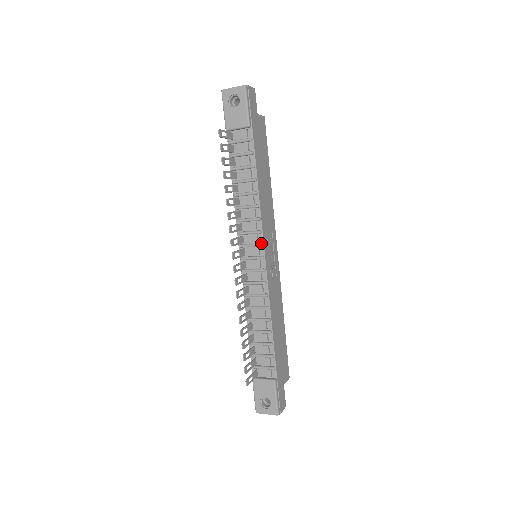
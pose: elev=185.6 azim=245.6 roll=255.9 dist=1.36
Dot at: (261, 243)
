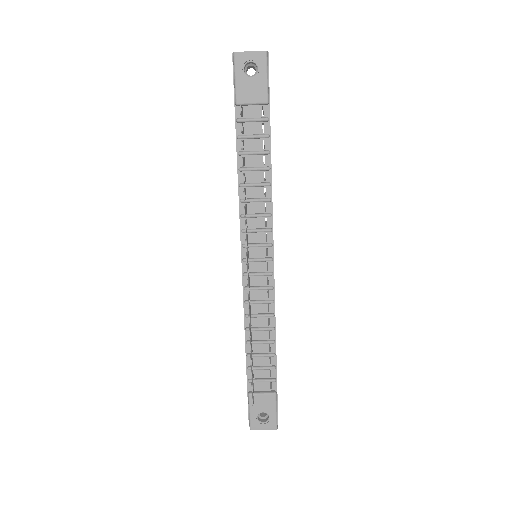
Dot at: (271, 243)
